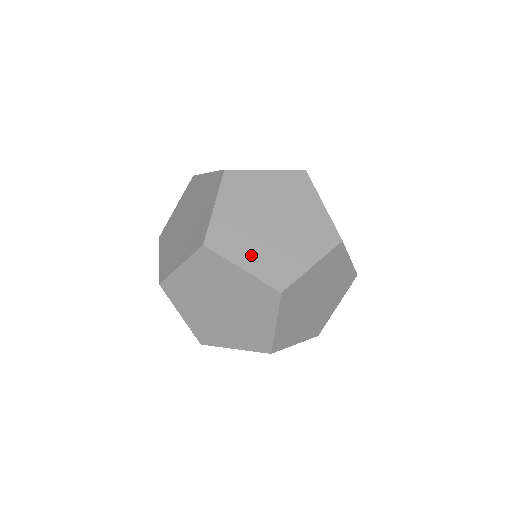
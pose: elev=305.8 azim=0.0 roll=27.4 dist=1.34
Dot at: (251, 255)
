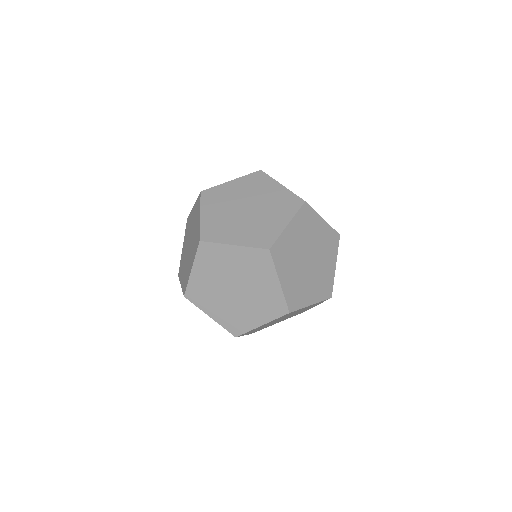
Dot at: (217, 309)
